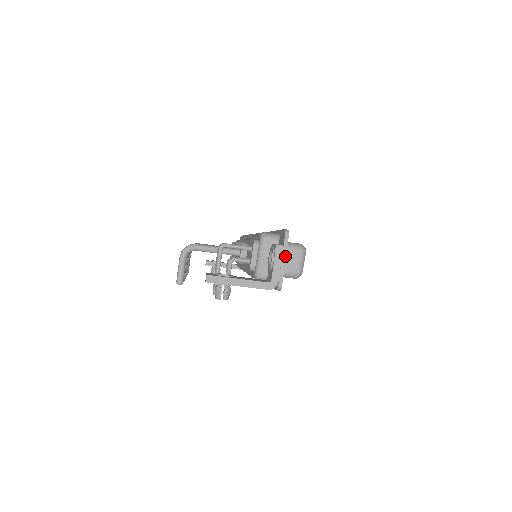
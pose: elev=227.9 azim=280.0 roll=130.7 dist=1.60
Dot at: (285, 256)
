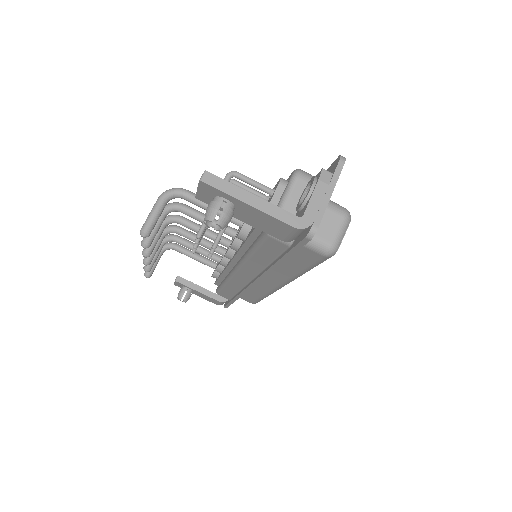
Dot at: (333, 188)
